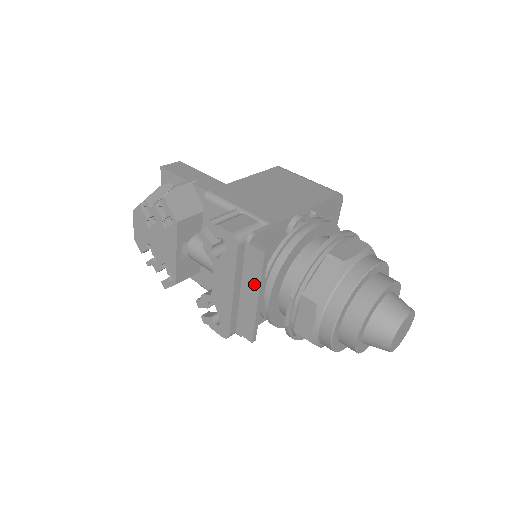
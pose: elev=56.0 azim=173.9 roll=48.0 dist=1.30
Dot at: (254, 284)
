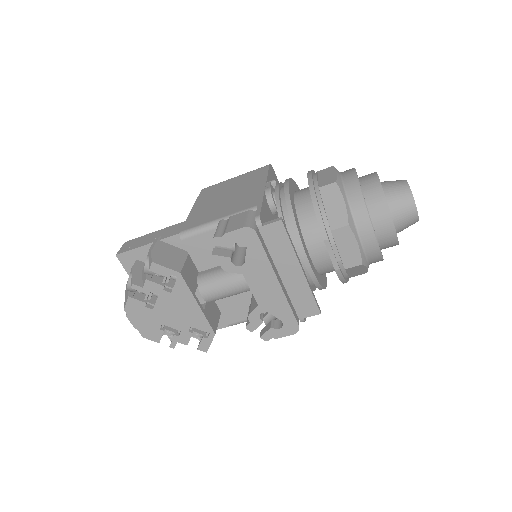
Dot at: (289, 258)
